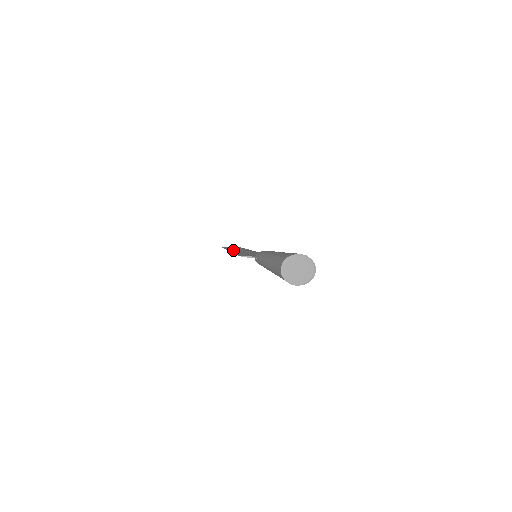
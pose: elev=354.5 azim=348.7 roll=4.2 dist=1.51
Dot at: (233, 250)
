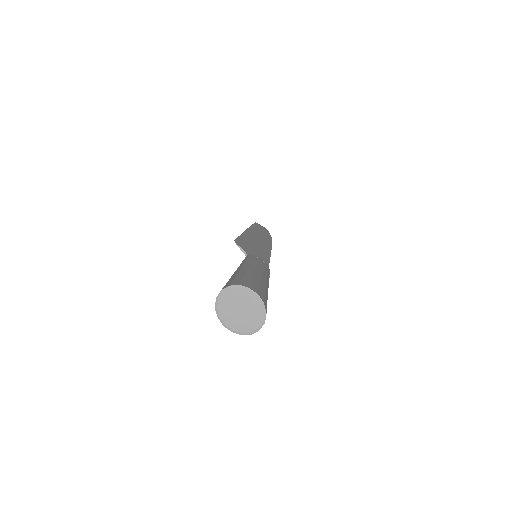
Dot at: (252, 232)
